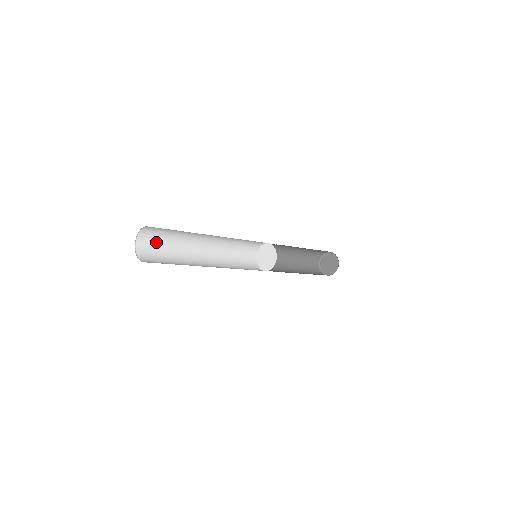
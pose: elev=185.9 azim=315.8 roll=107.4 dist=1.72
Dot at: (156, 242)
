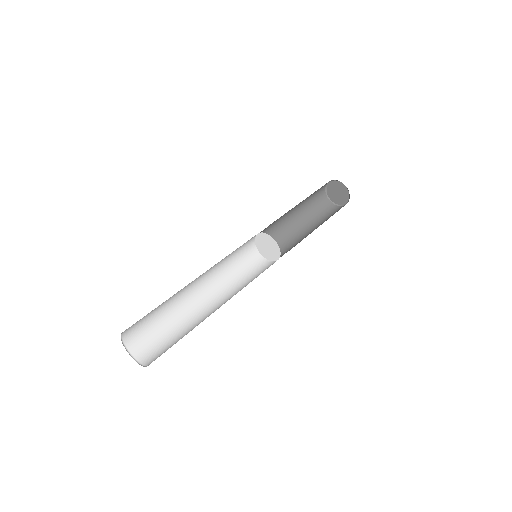
Dot at: (148, 332)
